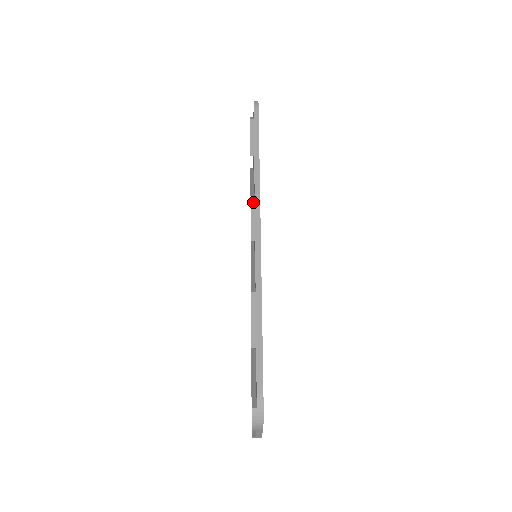
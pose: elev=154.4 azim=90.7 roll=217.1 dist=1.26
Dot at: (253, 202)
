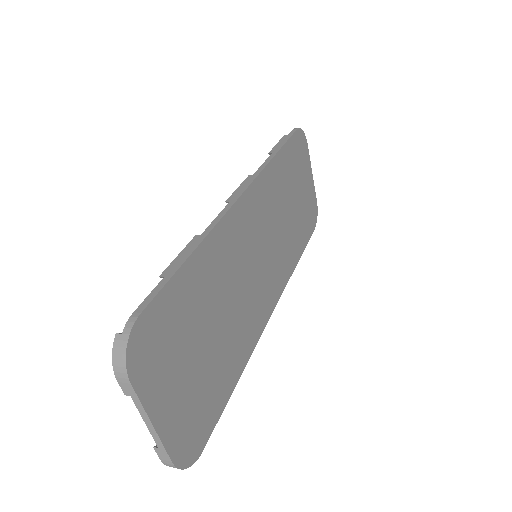
Dot at: (248, 178)
